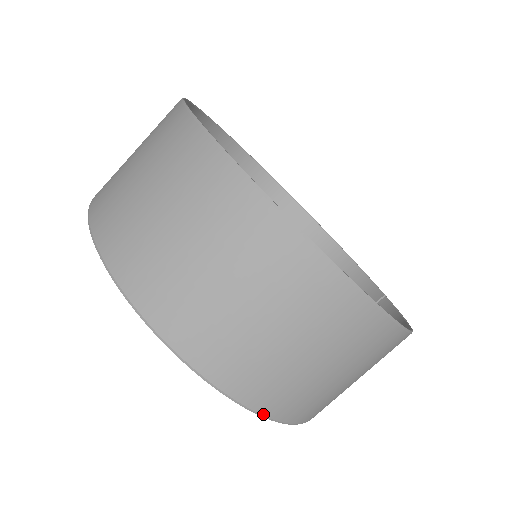
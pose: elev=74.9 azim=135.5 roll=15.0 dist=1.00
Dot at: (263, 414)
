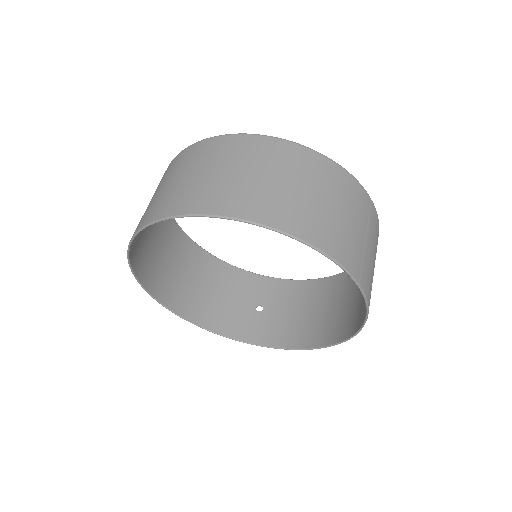
Dot at: (185, 214)
